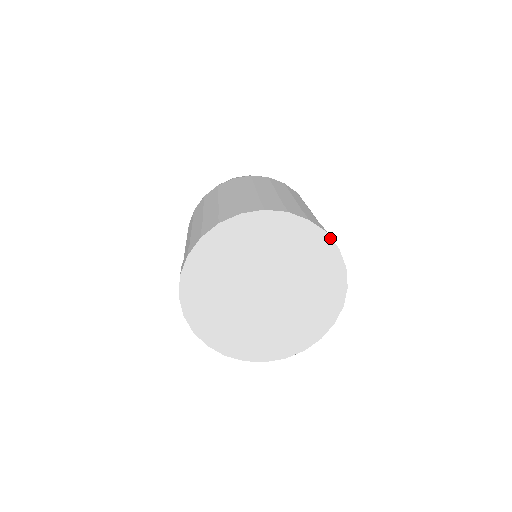
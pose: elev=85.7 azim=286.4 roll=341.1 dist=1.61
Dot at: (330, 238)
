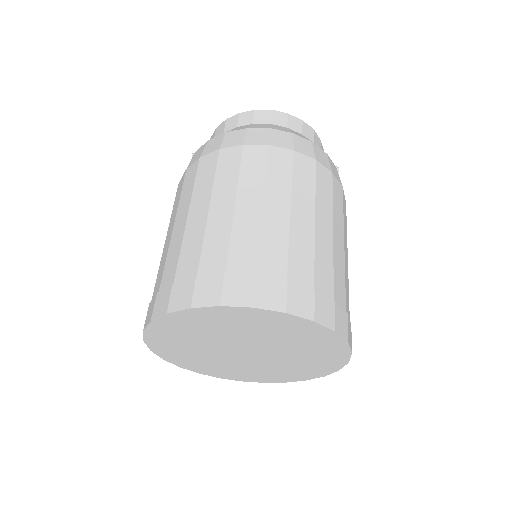
Dot at: (348, 346)
